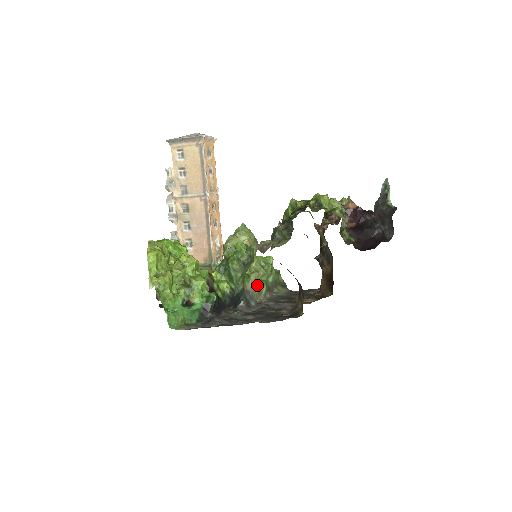
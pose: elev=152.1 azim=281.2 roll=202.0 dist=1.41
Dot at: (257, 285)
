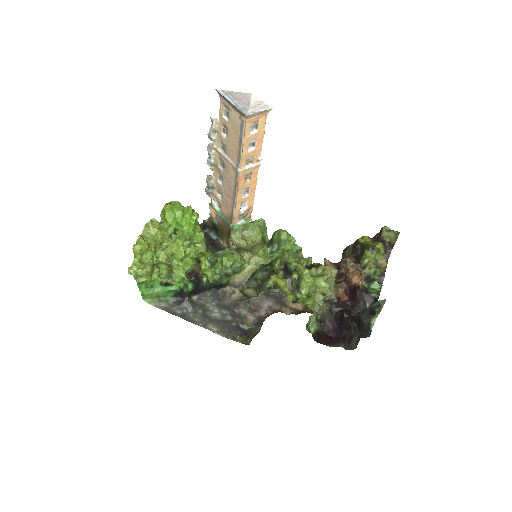
Dot at: (250, 275)
